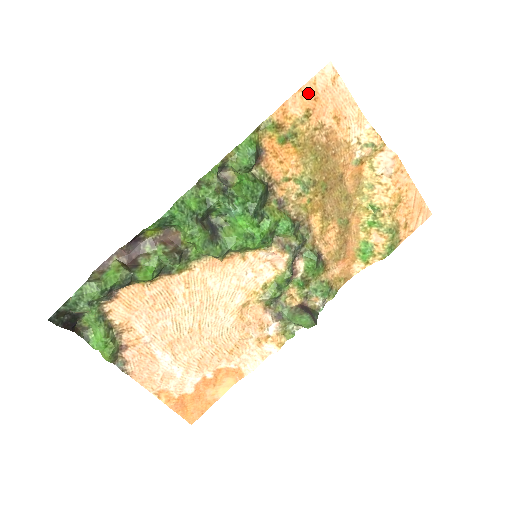
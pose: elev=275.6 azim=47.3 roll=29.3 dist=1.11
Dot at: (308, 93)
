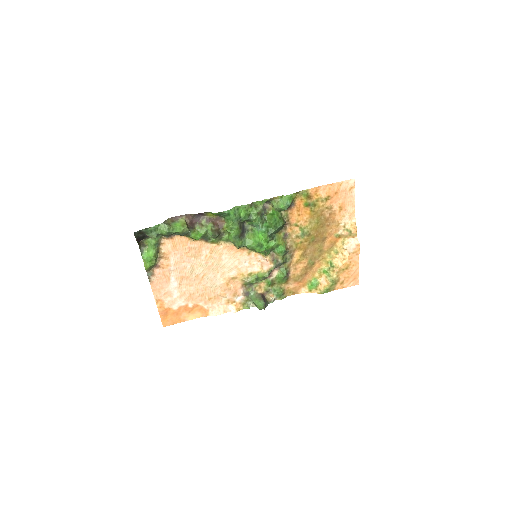
Dot at: (334, 188)
